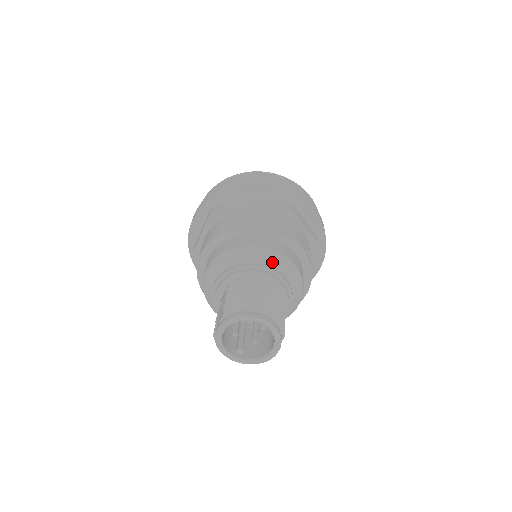
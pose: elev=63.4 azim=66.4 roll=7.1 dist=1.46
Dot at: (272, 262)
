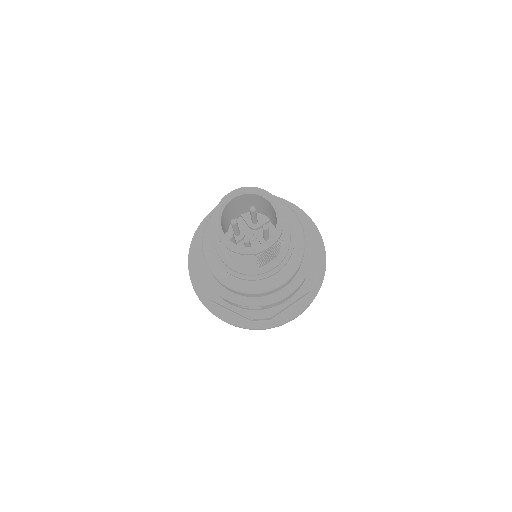
Dot at: (291, 217)
